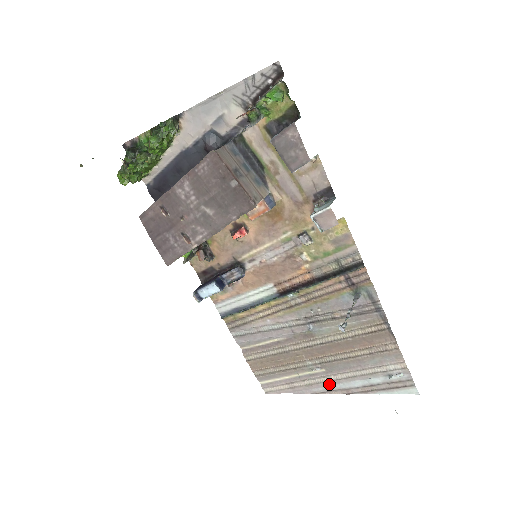
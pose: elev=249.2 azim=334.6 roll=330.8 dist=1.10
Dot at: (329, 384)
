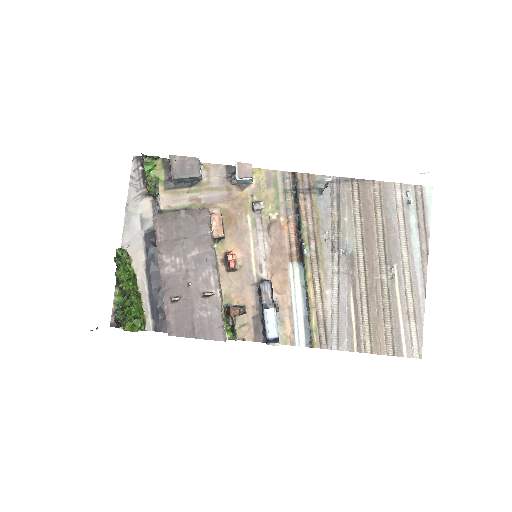
Dot at: (414, 270)
